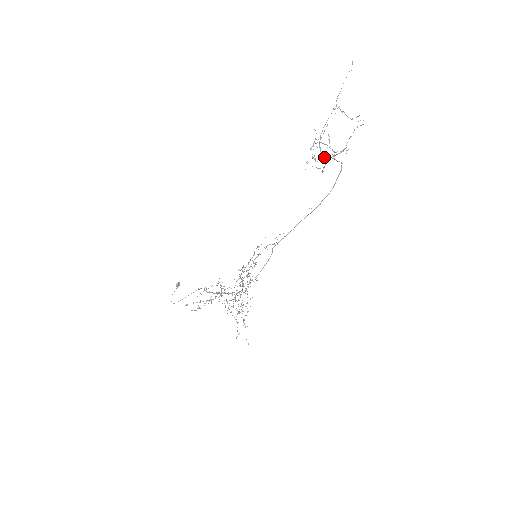
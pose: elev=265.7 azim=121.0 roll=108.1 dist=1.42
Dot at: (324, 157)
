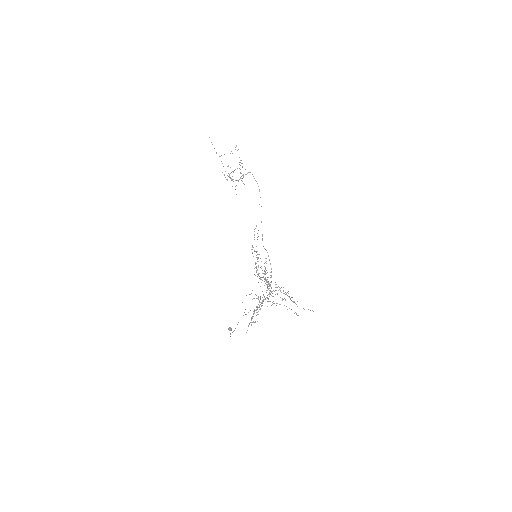
Dot at: occluded
